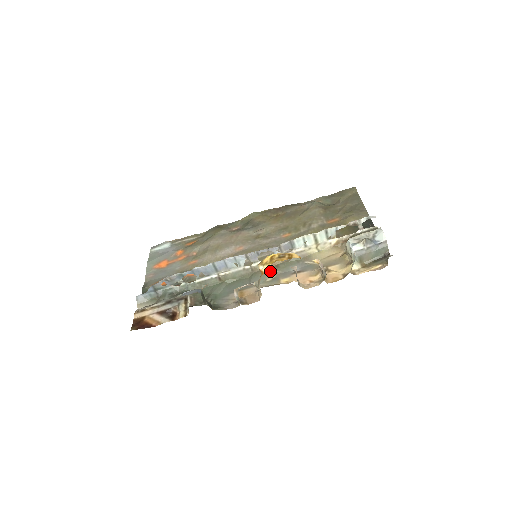
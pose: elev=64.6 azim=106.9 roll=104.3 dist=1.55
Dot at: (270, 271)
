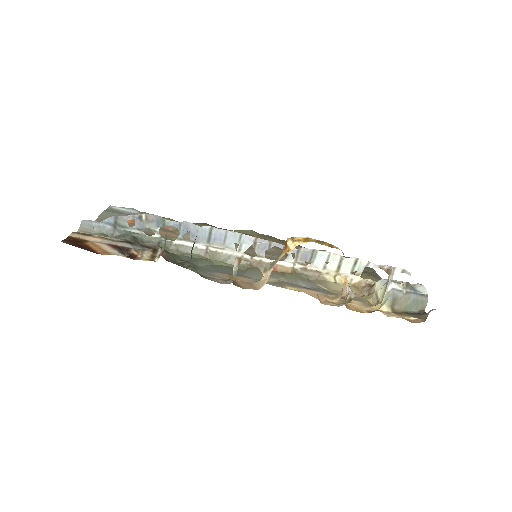
Dot at: (273, 274)
